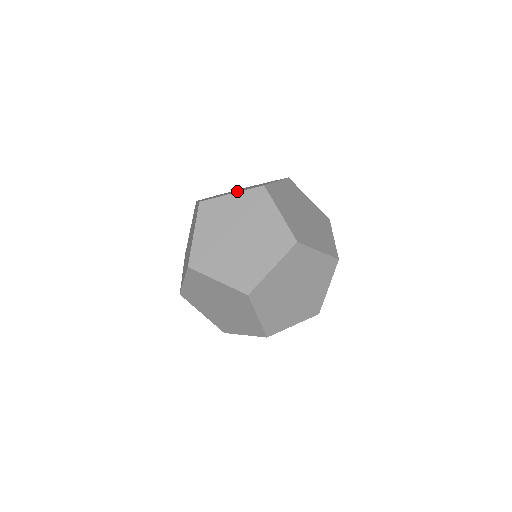
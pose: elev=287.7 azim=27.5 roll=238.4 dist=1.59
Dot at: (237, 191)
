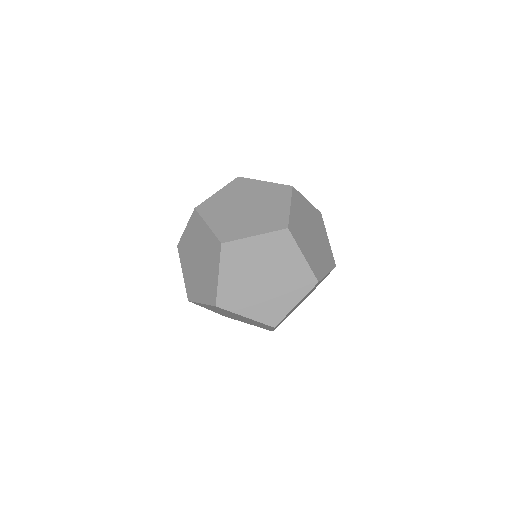
Dot at: occluded
